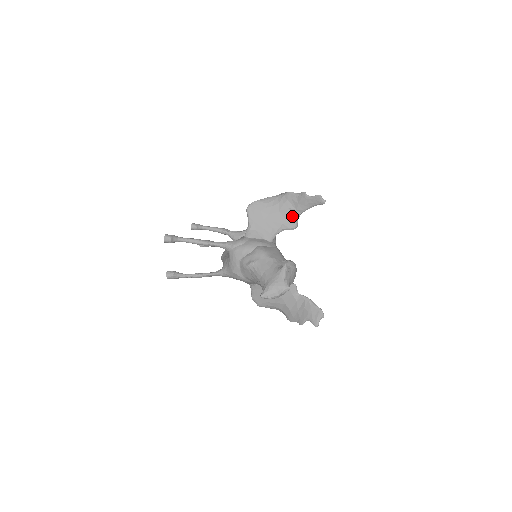
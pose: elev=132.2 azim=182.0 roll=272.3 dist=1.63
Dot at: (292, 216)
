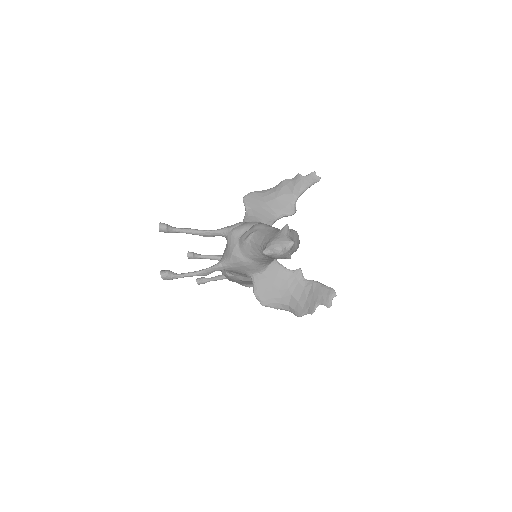
Dot at: (289, 201)
